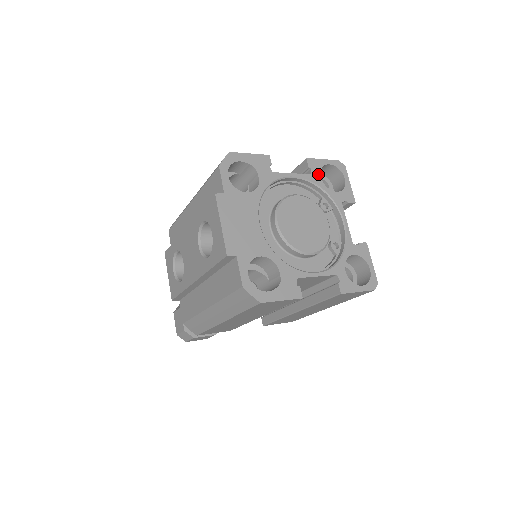
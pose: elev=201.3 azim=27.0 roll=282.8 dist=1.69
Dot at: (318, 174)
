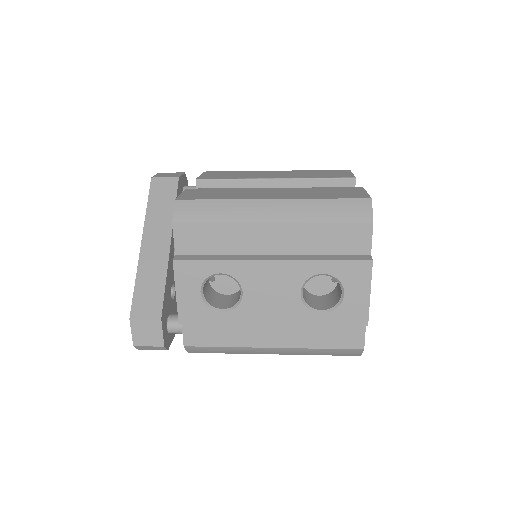
Dot at: occluded
